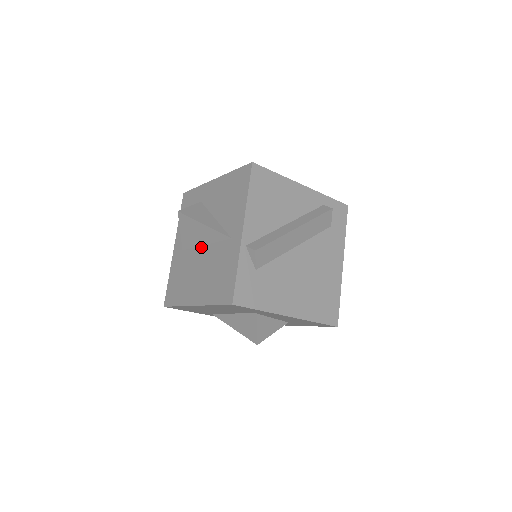
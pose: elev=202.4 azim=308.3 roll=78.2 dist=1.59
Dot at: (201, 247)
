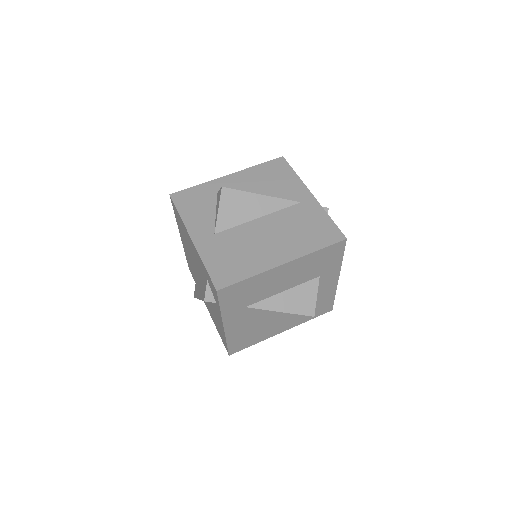
Dot at: (253, 221)
